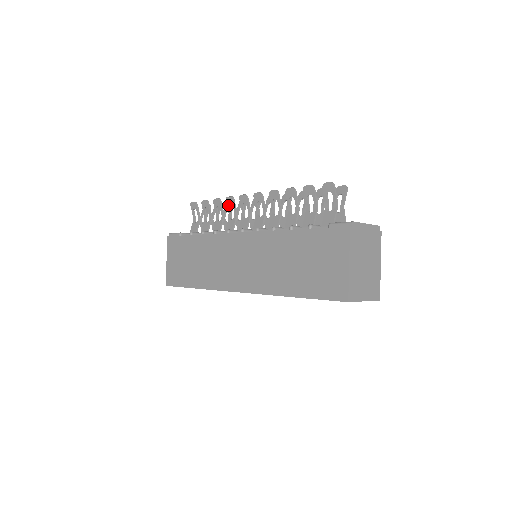
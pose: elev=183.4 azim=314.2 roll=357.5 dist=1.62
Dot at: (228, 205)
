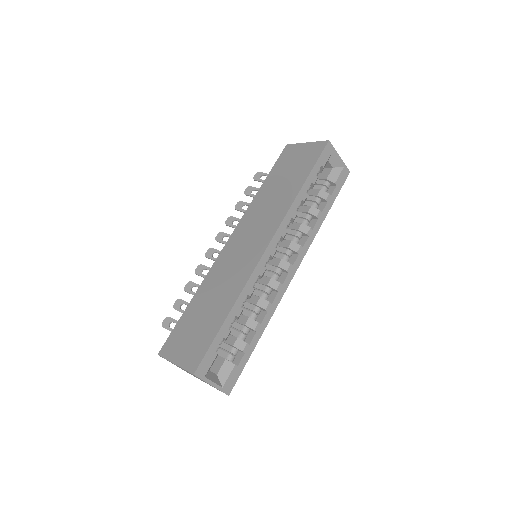
Dot at: (200, 274)
